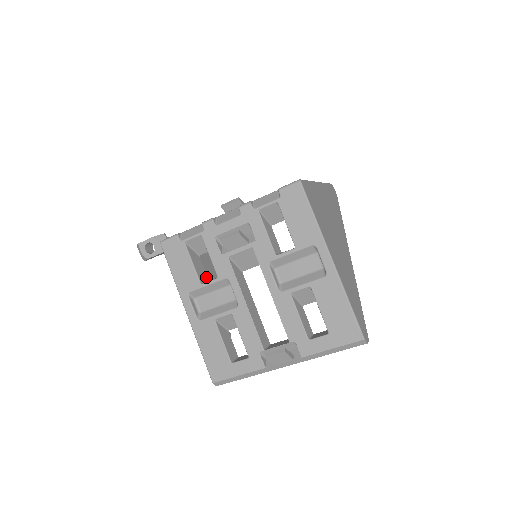
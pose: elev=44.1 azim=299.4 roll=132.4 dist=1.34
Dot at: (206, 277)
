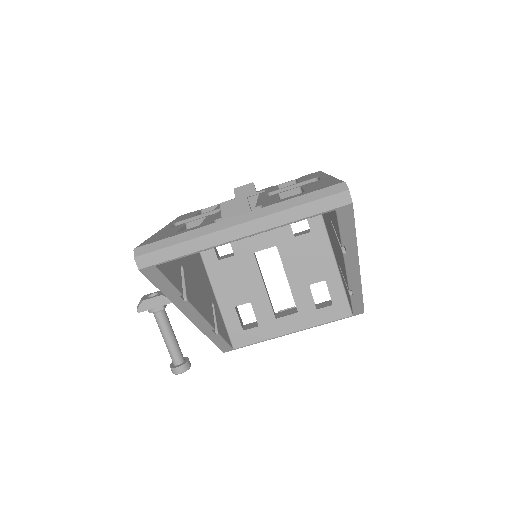
Dot at: occluded
